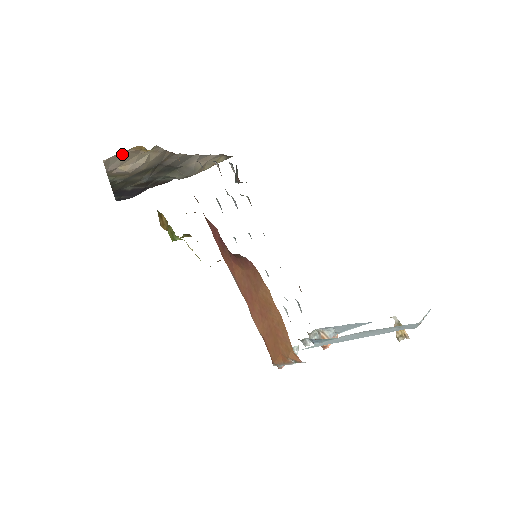
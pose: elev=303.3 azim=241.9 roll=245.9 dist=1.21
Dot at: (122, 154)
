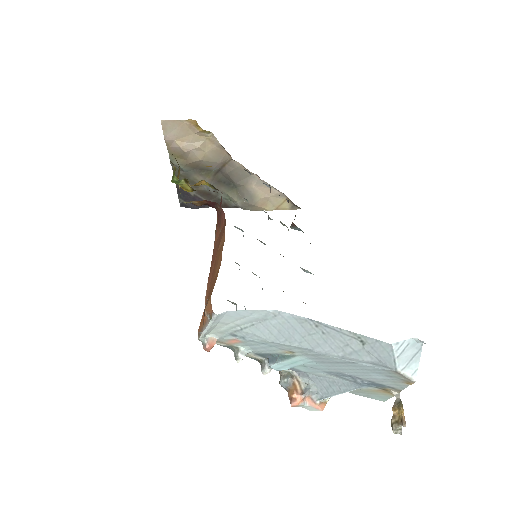
Dot at: (179, 123)
